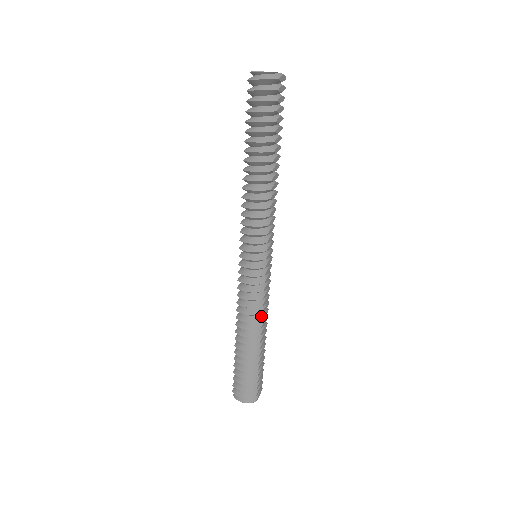
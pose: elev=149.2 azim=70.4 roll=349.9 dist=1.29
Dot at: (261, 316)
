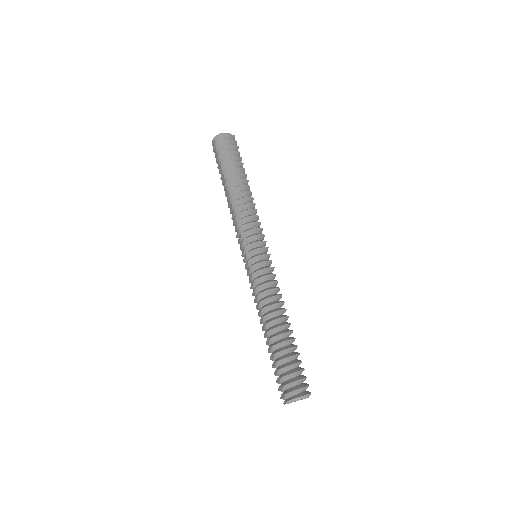
Dot at: occluded
